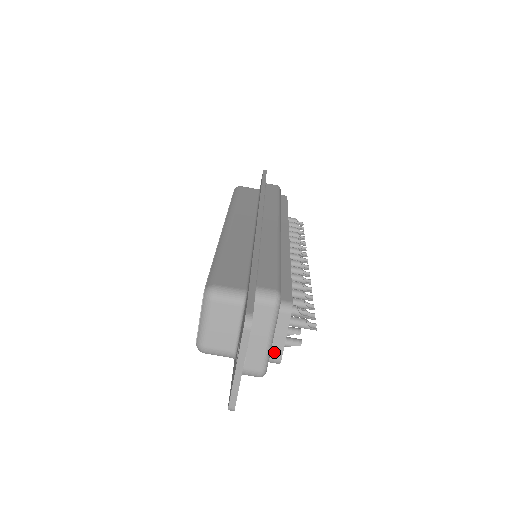
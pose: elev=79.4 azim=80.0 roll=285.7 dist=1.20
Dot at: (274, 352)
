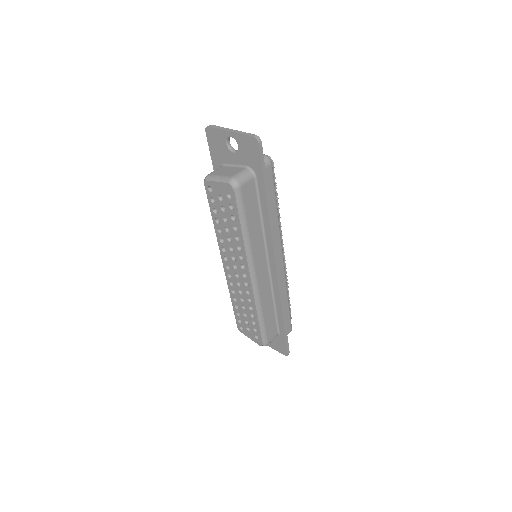
Dot at: occluded
